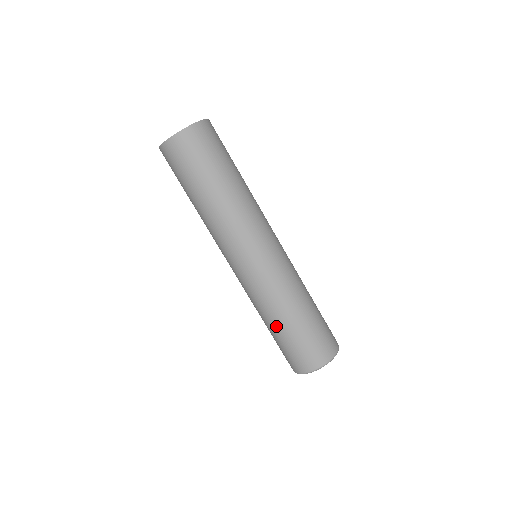
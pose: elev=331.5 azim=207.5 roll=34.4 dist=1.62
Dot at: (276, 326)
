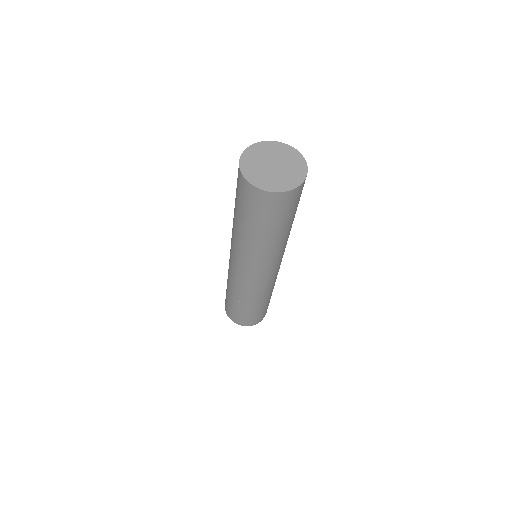
Dot at: (230, 296)
